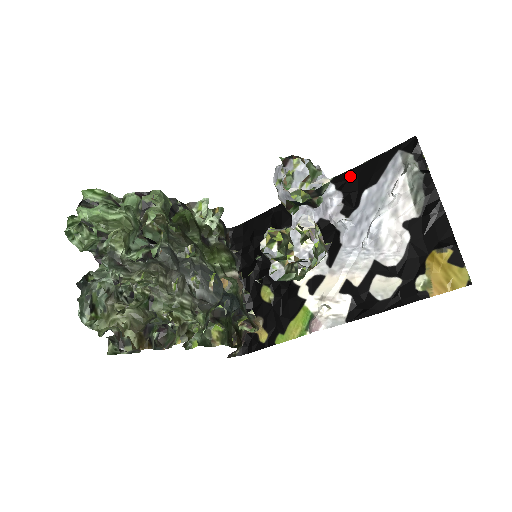
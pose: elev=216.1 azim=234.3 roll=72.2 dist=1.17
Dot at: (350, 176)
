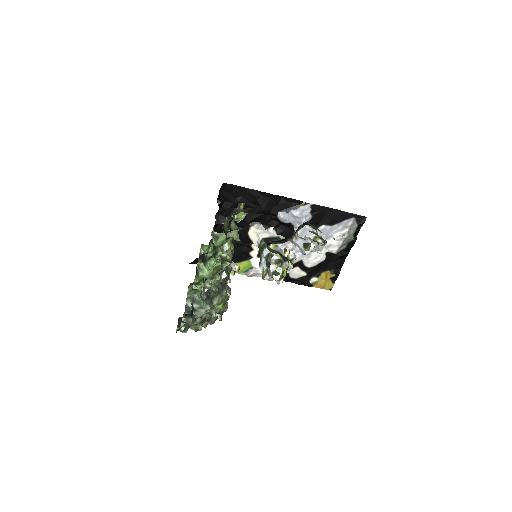
Dot at: (323, 211)
